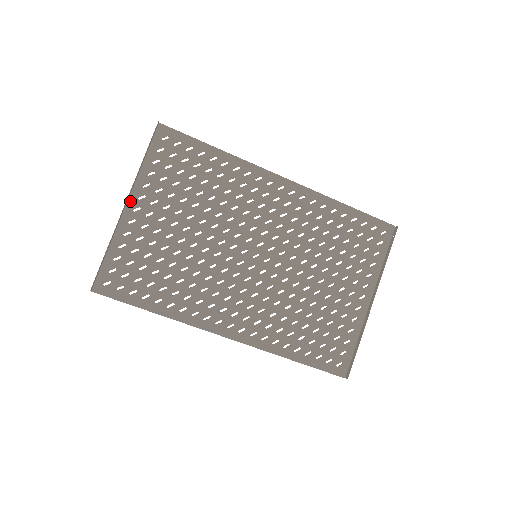
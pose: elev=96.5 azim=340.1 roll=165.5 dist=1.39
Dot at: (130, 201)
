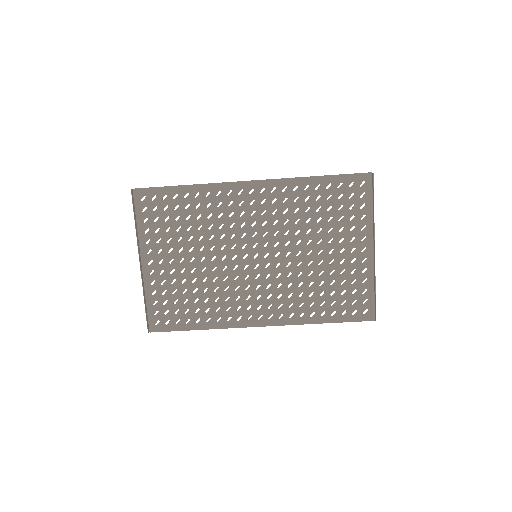
Dot at: (143, 259)
